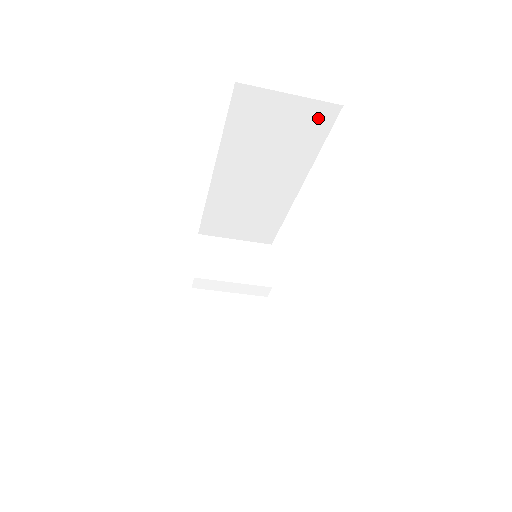
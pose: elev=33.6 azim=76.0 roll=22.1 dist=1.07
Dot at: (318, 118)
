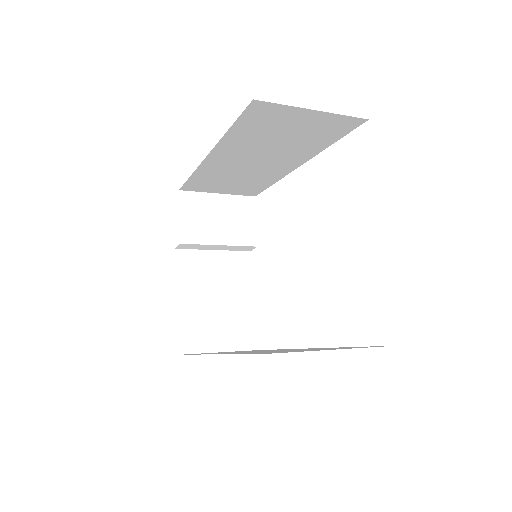
Dot at: (337, 126)
